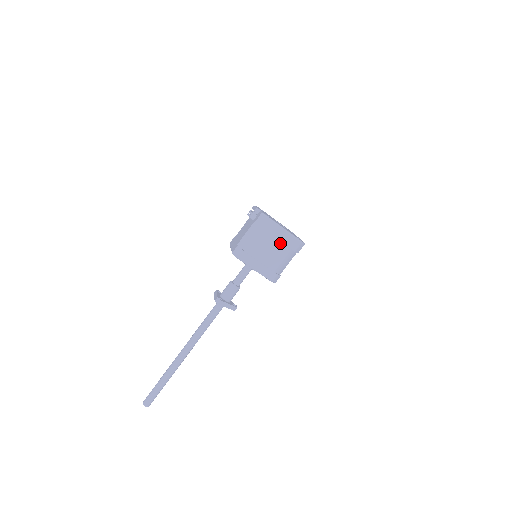
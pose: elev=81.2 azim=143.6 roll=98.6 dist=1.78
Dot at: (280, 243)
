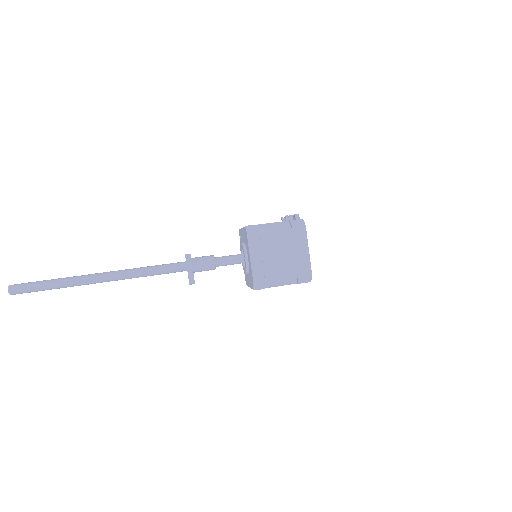
Dot at: (294, 258)
